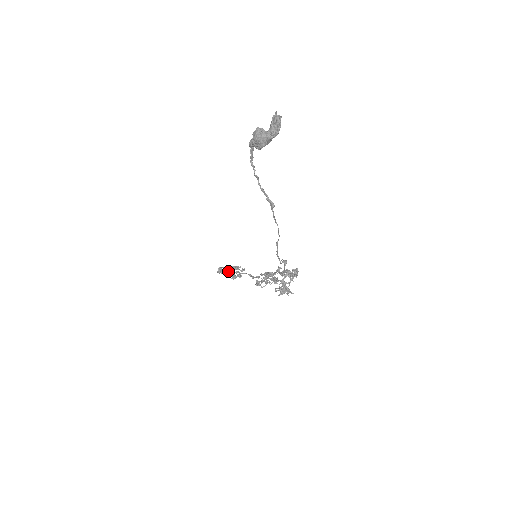
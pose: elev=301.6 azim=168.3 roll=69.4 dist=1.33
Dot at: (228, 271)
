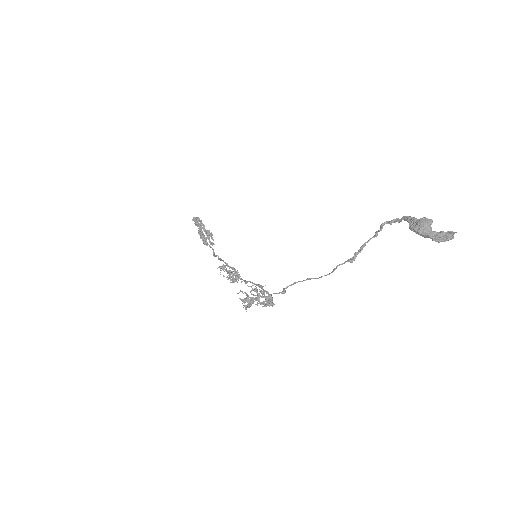
Dot at: (200, 228)
